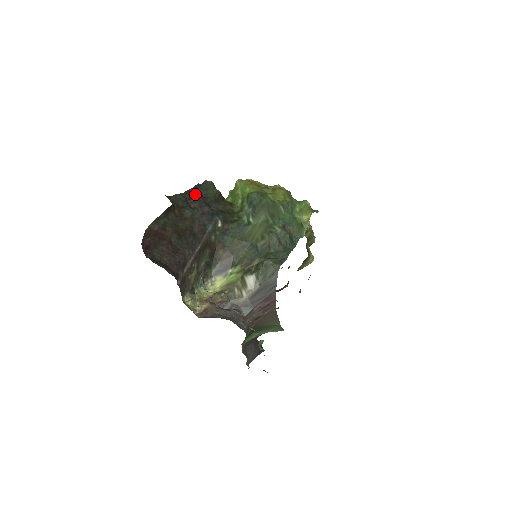
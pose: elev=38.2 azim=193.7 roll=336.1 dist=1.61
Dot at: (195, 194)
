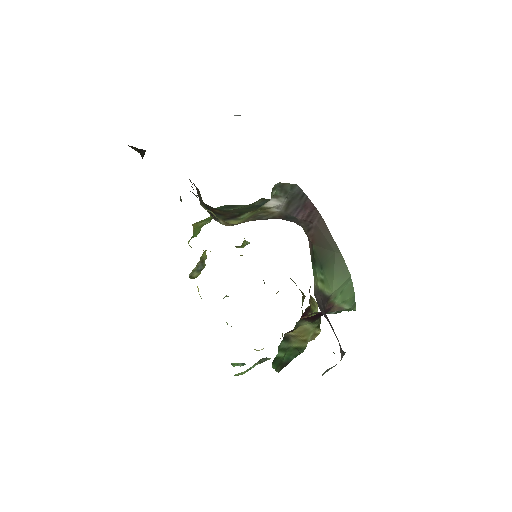
Dot at: occluded
